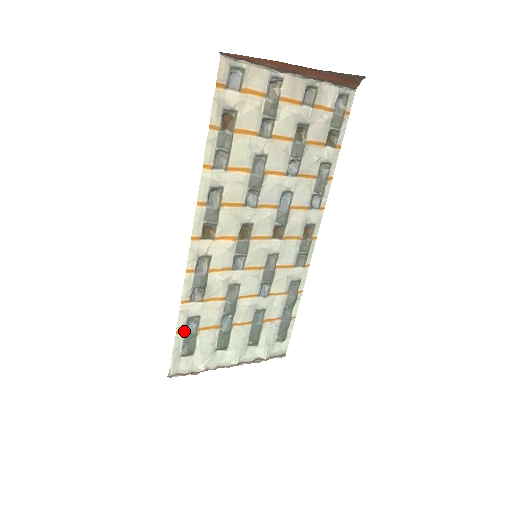
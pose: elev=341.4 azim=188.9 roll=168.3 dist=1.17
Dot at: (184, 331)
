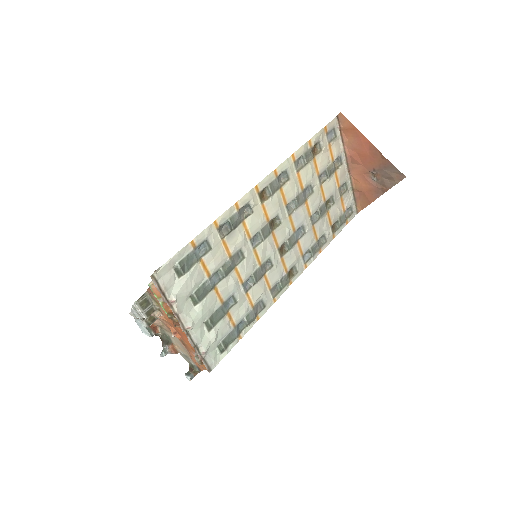
Dot at: (194, 248)
